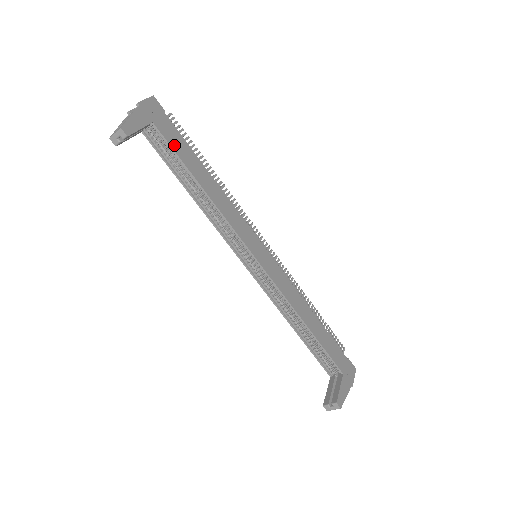
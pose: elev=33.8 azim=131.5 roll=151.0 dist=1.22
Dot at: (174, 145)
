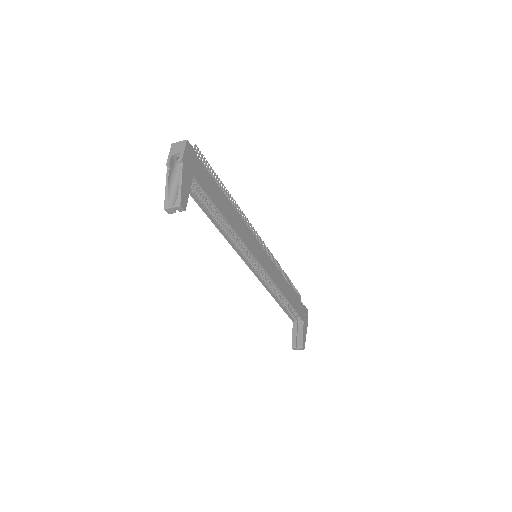
Dot at: (208, 190)
